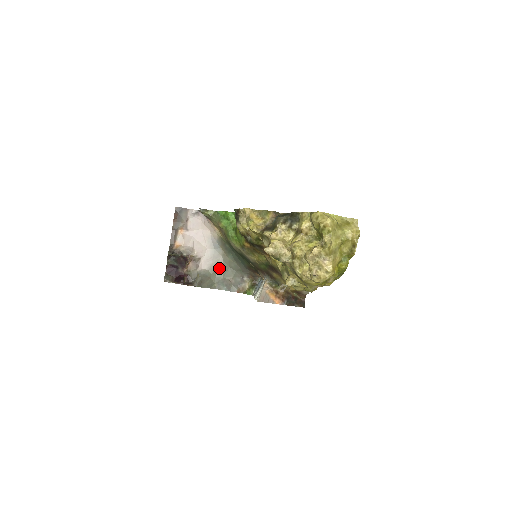
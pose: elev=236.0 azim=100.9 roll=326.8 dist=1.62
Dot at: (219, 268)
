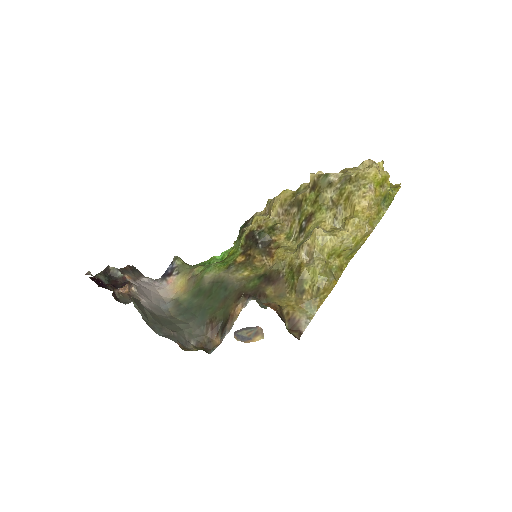
Dot at: (160, 318)
